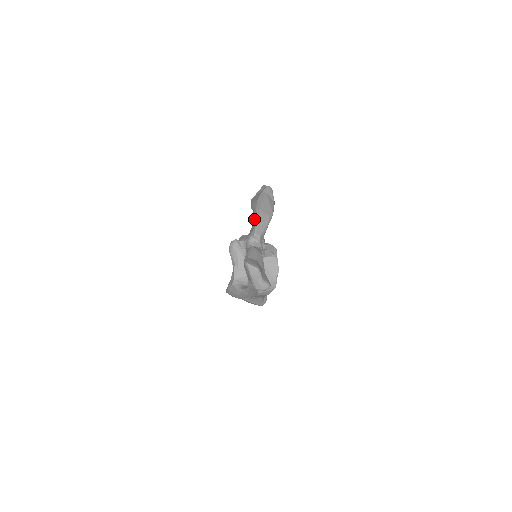
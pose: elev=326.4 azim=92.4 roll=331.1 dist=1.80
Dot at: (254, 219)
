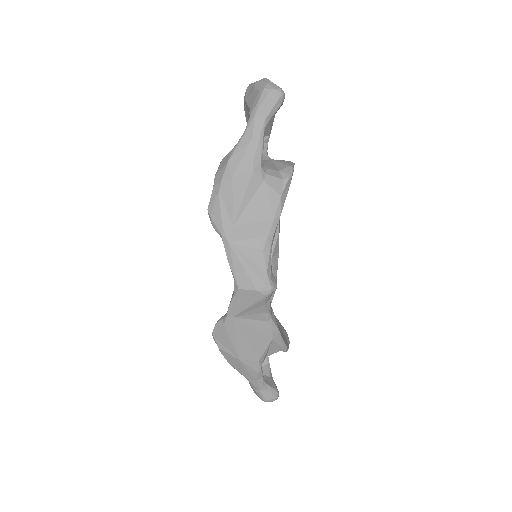
Dot at: occluded
